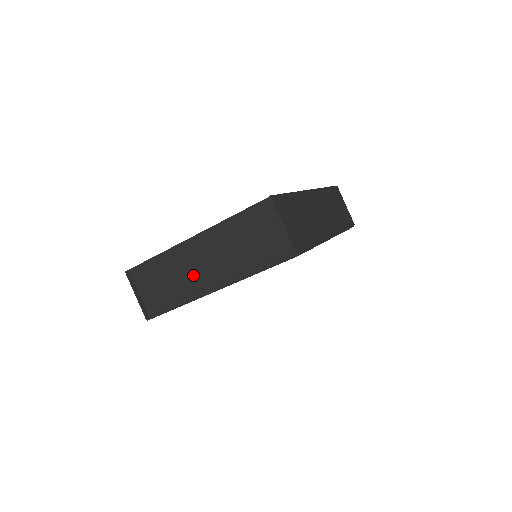
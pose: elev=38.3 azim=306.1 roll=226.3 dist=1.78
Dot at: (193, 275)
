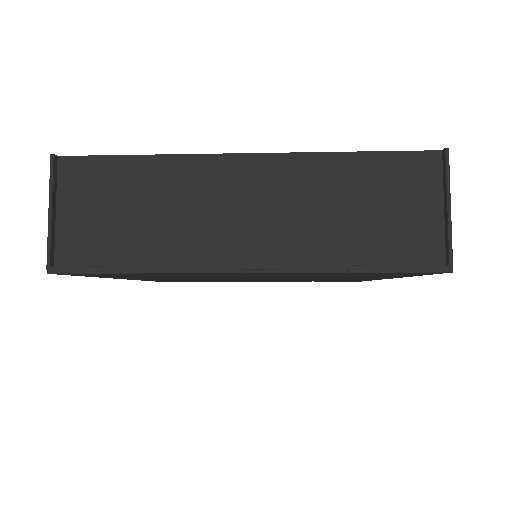
Dot at: (209, 224)
